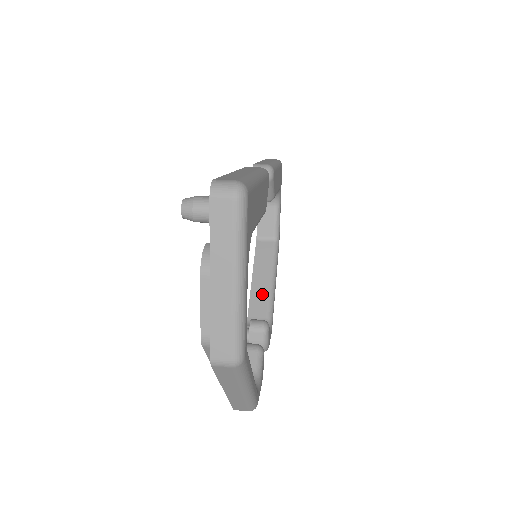
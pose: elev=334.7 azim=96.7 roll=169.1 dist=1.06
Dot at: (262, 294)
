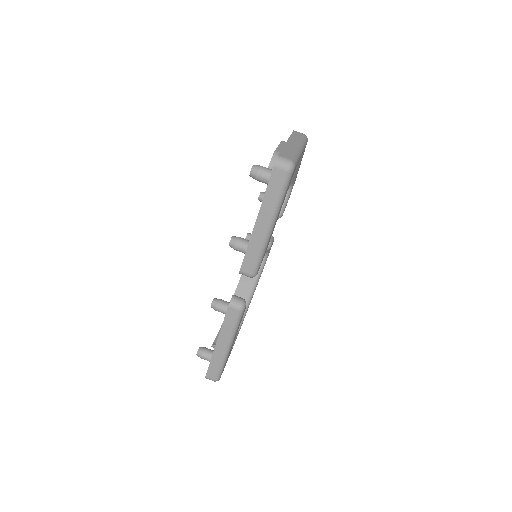
Dot at: occluded
